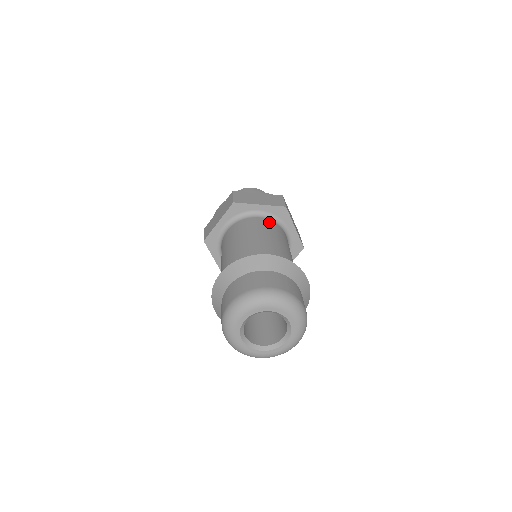
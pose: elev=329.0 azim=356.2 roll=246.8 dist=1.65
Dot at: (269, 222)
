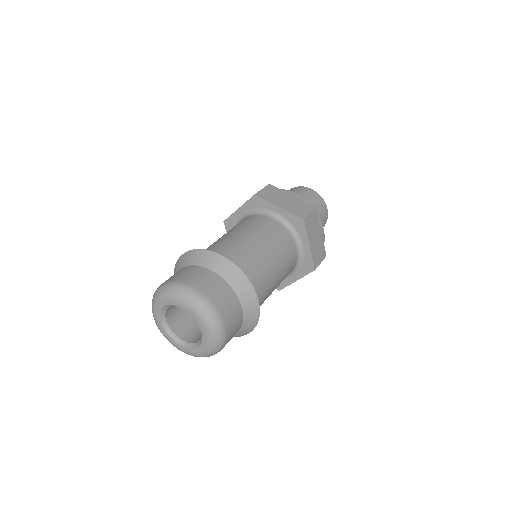
Dot at: (246, 219)
